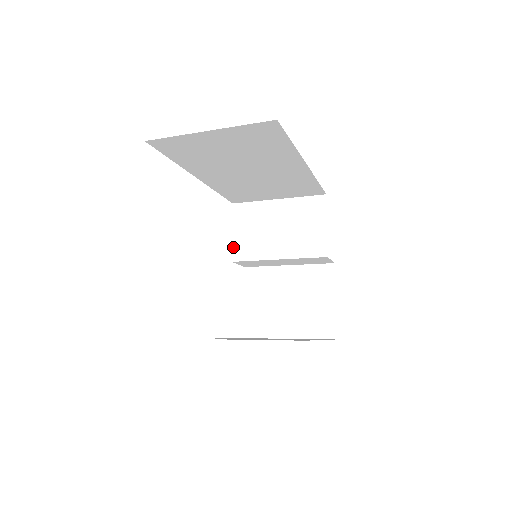
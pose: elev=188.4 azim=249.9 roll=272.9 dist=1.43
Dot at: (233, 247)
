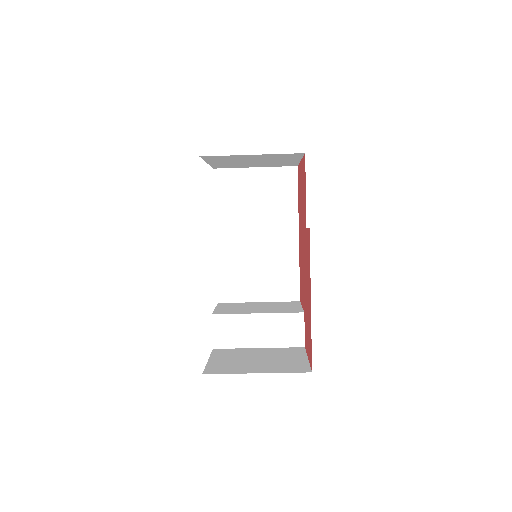
Dot at: (215, 311)
